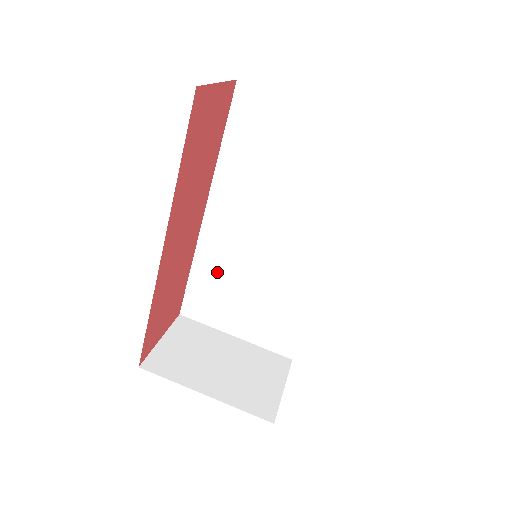
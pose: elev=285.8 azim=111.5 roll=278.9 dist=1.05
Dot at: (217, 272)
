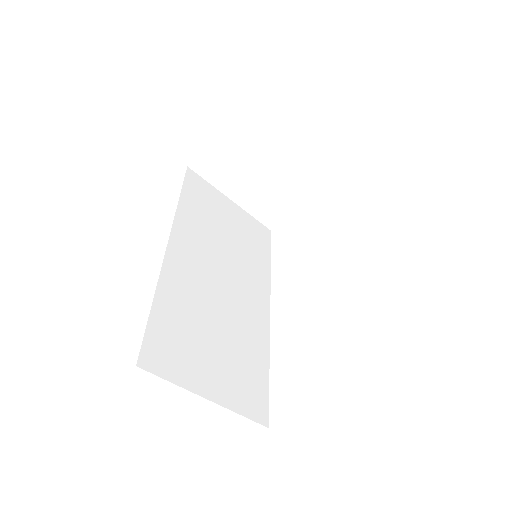
Dot at: occluded
